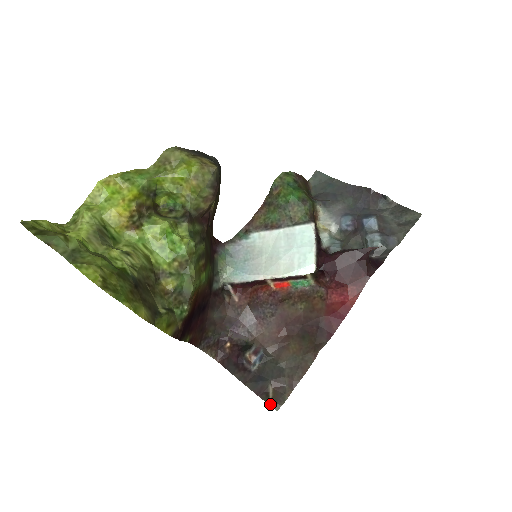
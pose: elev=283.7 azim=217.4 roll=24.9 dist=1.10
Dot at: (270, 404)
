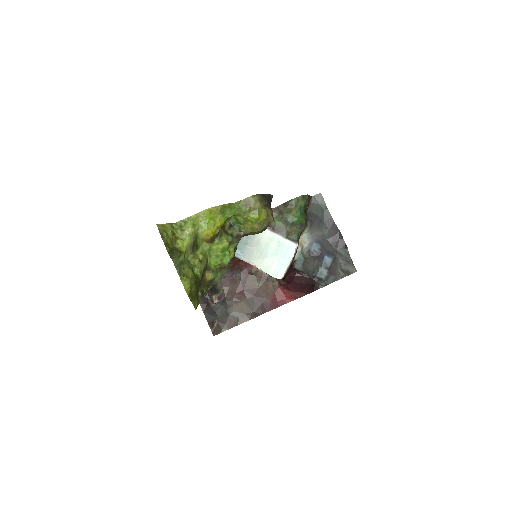
Dot at: (212, 331)
